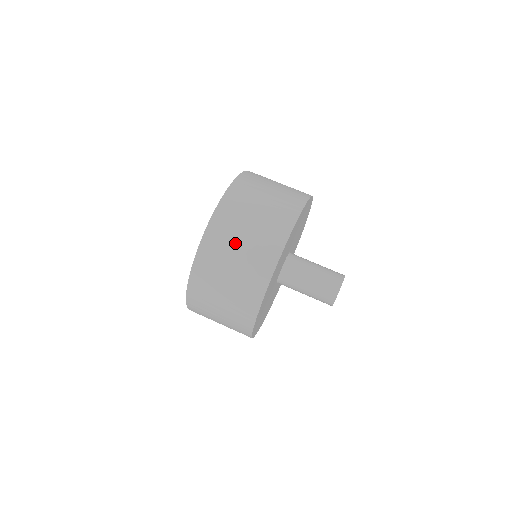
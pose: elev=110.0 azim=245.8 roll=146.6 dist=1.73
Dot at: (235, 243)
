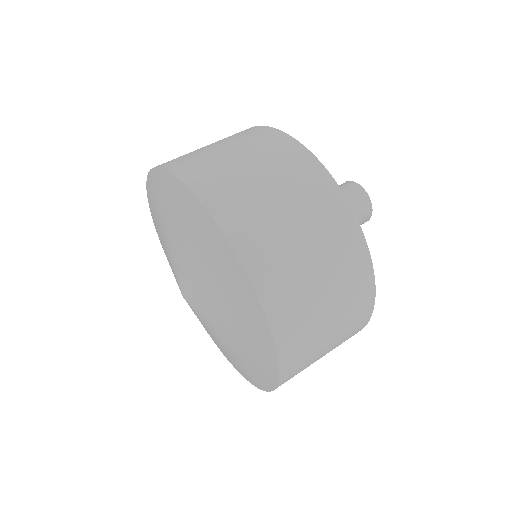
Dot at: (270, 206)
